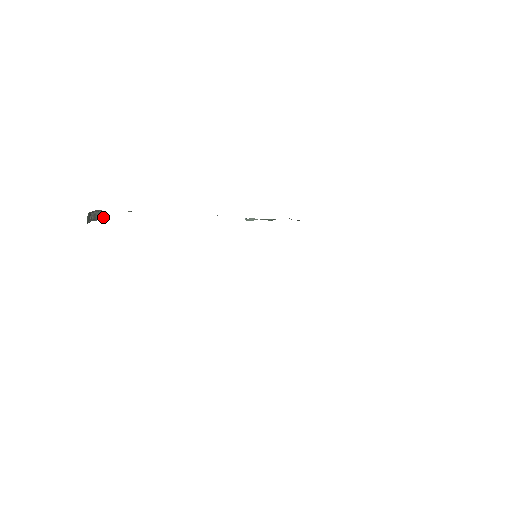
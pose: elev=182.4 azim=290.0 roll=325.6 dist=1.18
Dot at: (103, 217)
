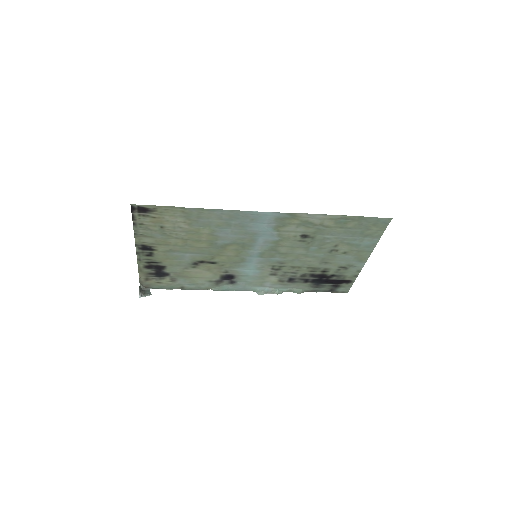
Dot at: (150, 294)
